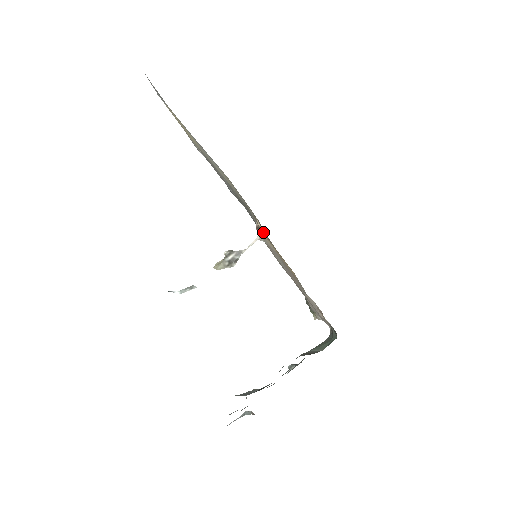
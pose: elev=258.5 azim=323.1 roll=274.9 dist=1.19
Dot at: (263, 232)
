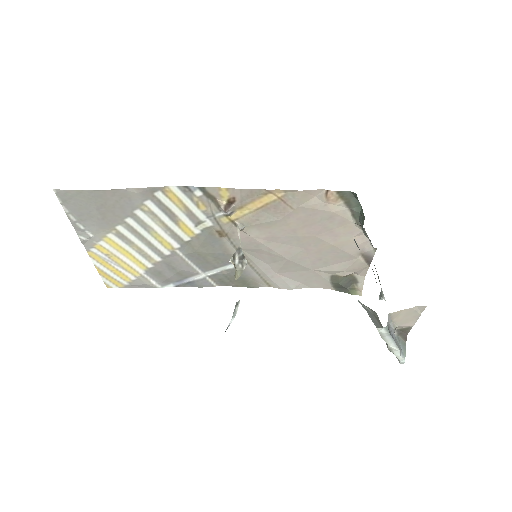
Dot at: (232, 205)
